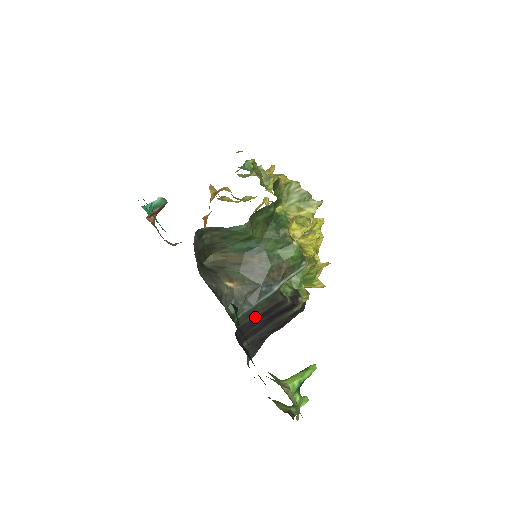
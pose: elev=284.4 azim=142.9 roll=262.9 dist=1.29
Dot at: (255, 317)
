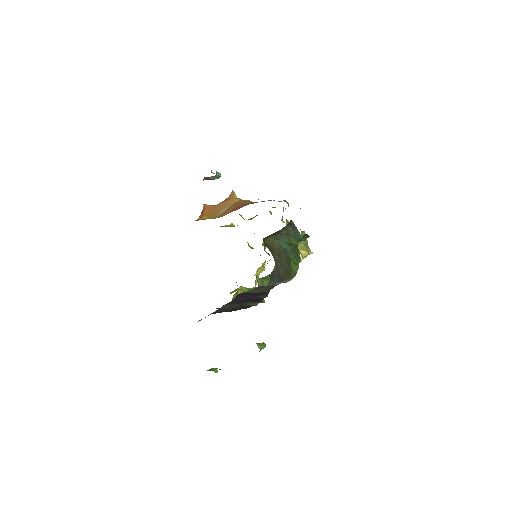
Dot at: (252, 292)
